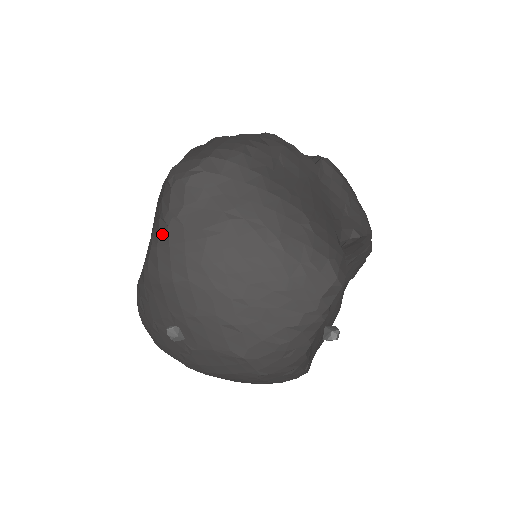
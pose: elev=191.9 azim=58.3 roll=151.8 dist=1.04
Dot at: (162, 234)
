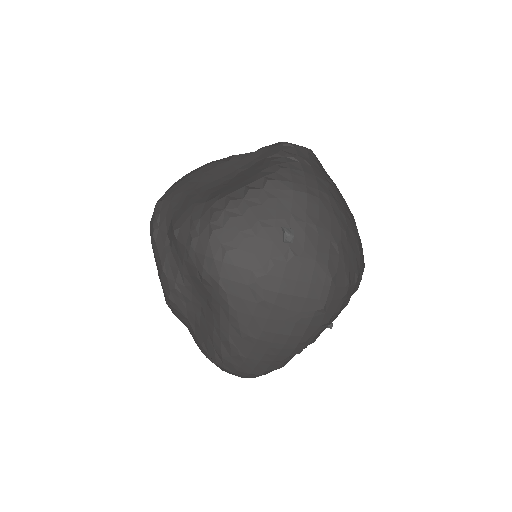
Dot at: (294, 164)
